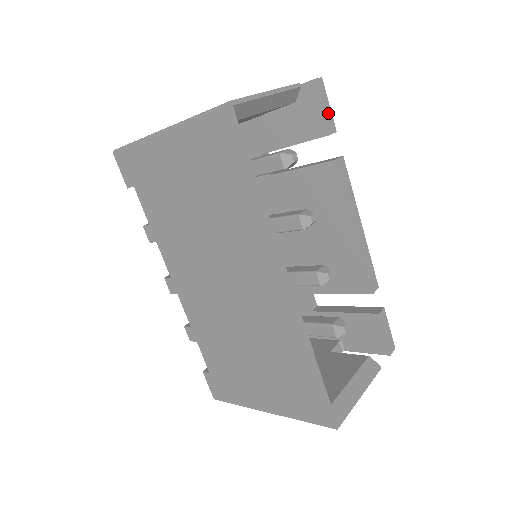
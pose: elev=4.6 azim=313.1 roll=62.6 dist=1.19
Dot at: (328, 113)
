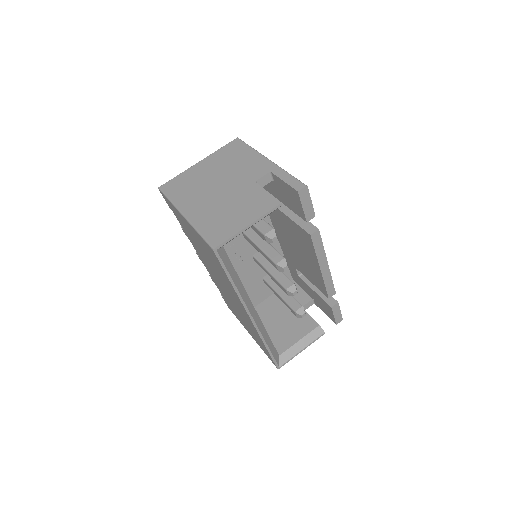
Dot at: (309, 208)
